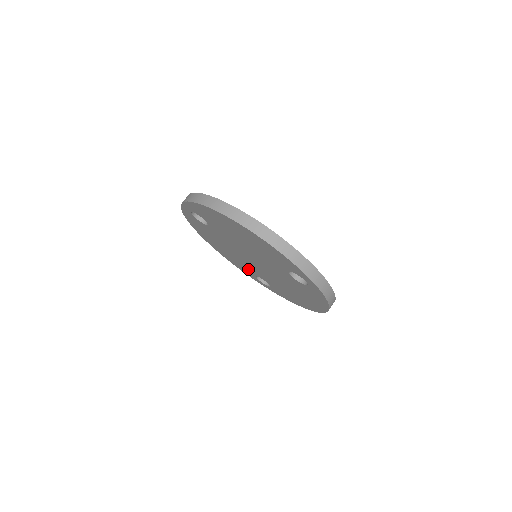
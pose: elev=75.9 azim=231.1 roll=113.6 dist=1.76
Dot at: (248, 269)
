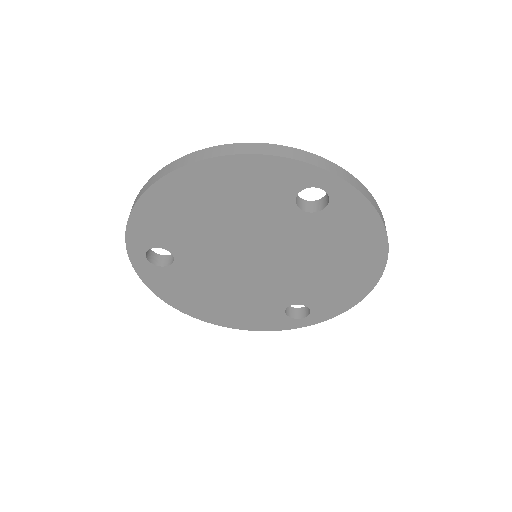
Dot at: (268, 308)
